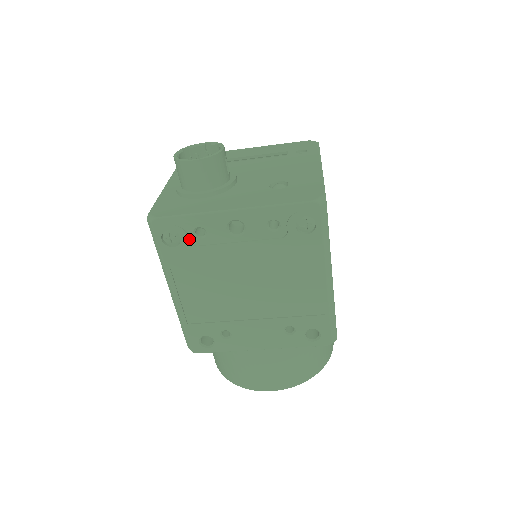
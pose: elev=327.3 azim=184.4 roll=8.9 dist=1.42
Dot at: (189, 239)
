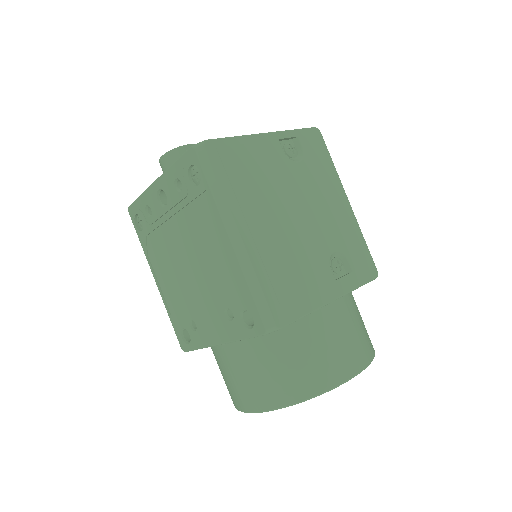
Dot at: (147, 220)
